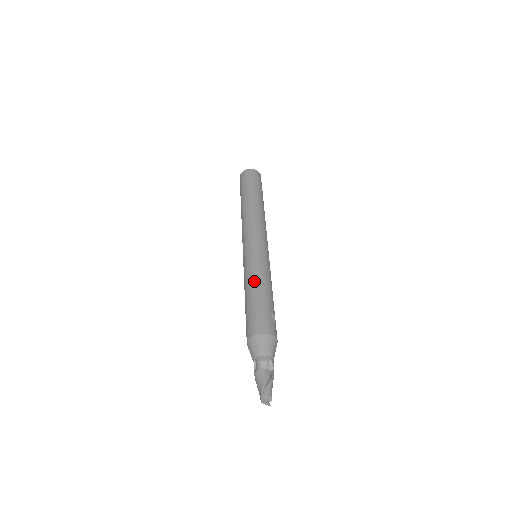
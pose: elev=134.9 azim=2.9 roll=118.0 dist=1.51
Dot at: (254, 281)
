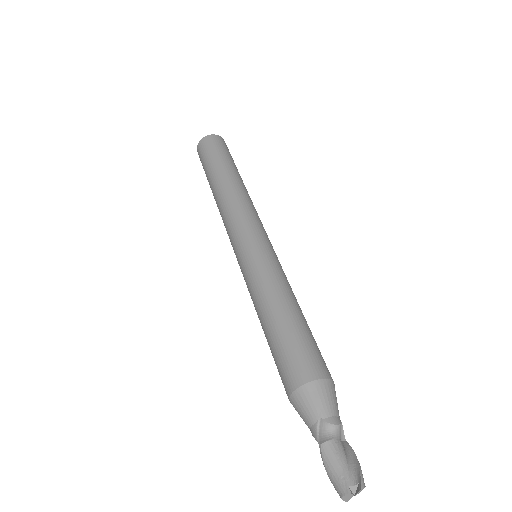
Dot at: (285, 293)
